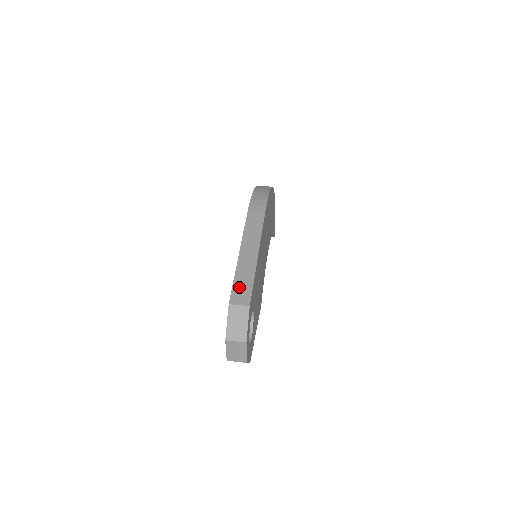
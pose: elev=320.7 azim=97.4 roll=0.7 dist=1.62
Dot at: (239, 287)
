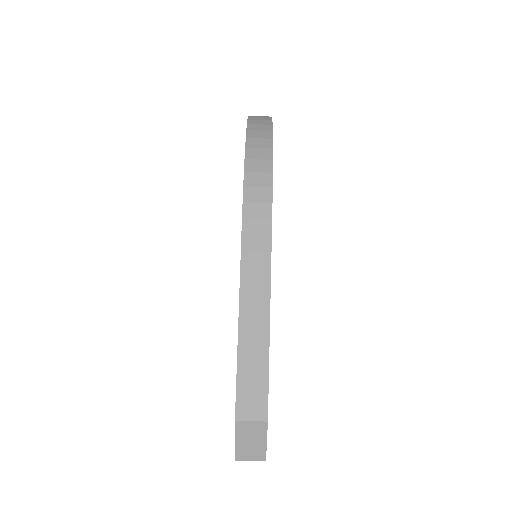
Dot at: (247, 385)
